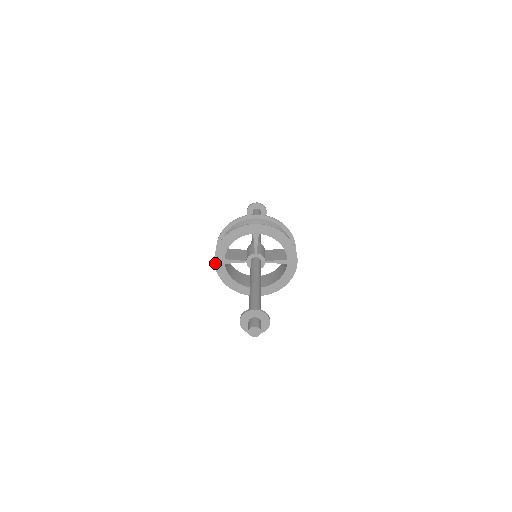
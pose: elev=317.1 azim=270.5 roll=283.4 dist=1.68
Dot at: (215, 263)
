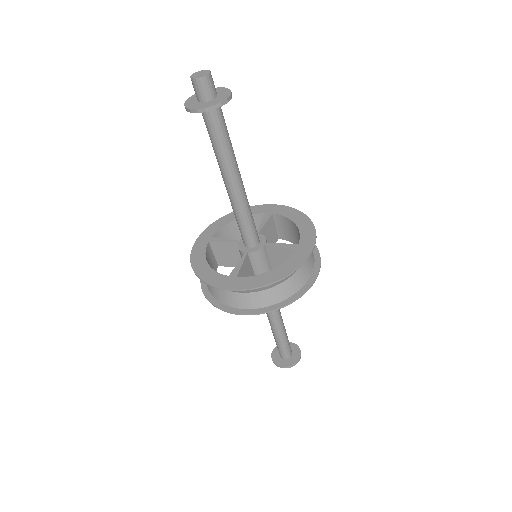
Dot at: (197, 240)
